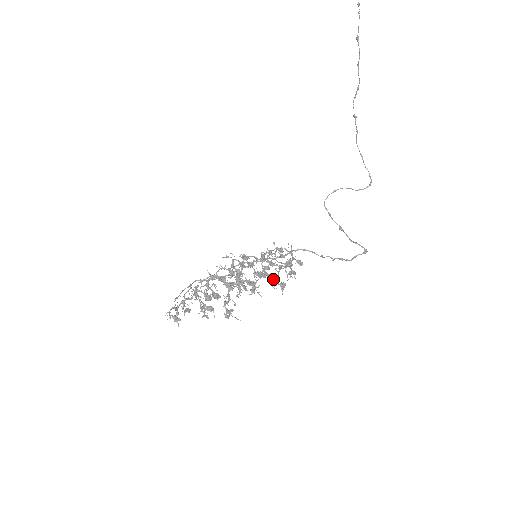
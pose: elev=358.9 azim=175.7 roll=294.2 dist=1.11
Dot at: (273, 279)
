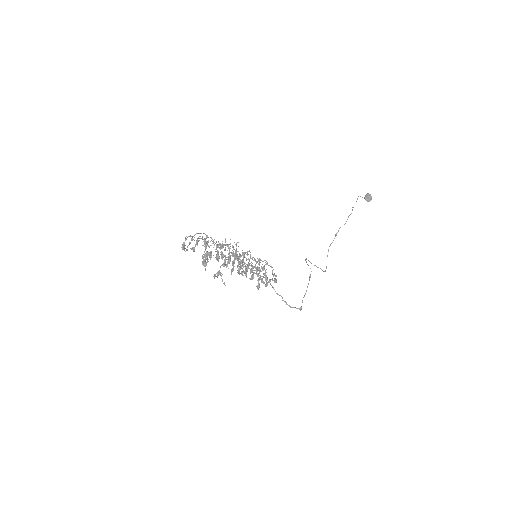
Dot at: occluded
